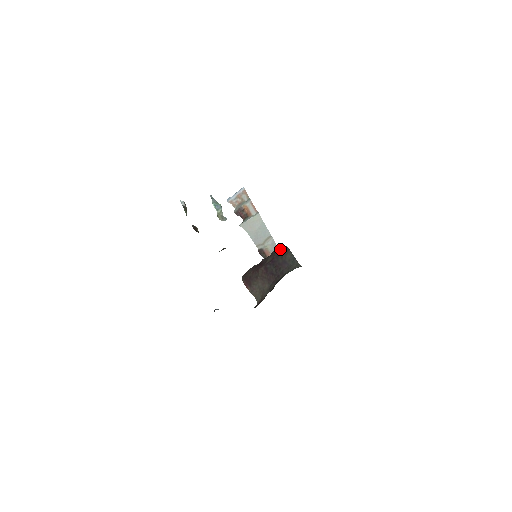
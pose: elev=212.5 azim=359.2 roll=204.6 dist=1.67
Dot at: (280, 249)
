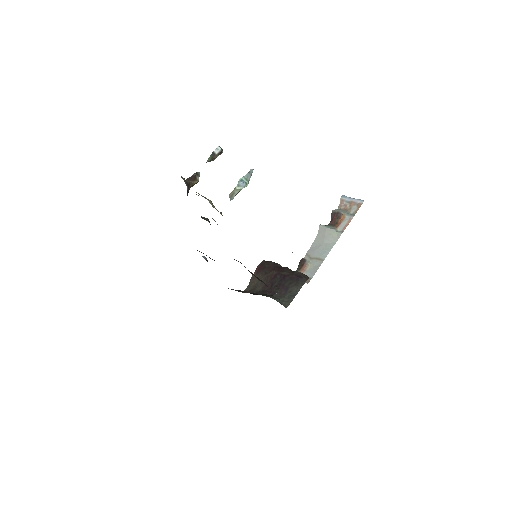
Dot at: (301, 276)
